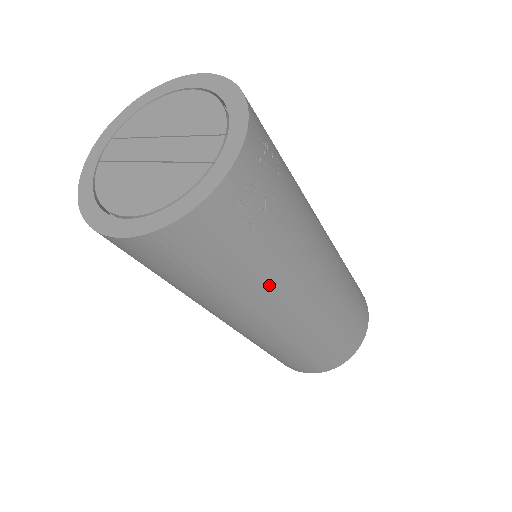
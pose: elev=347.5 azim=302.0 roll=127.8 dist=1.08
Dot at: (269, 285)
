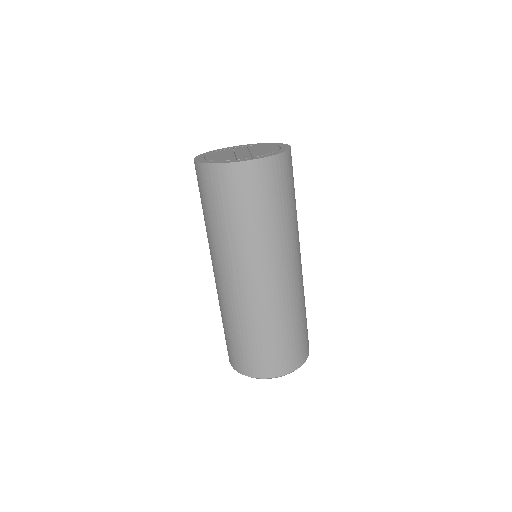
Dot at: (224, 243)
